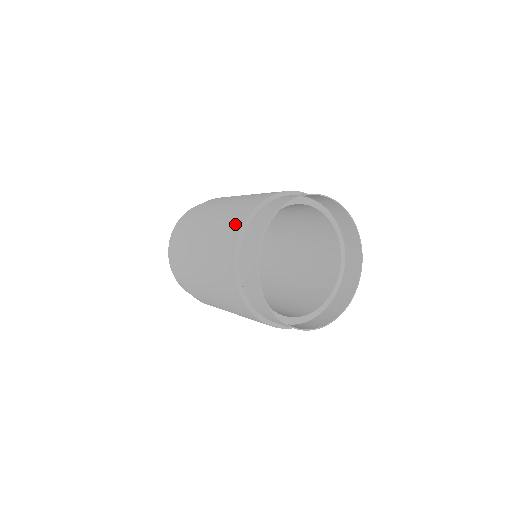
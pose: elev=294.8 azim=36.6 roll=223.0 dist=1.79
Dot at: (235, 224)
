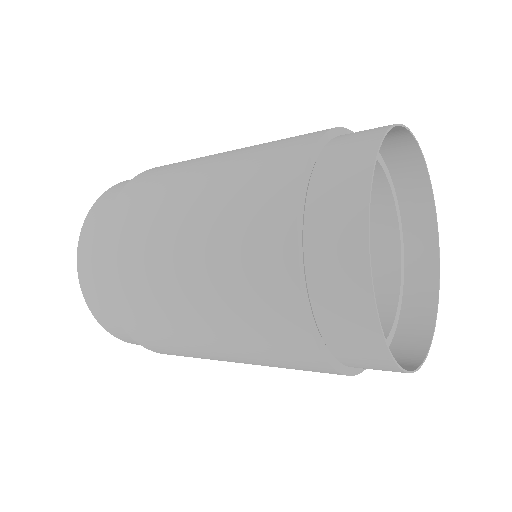
Dot at: (268, 228)
